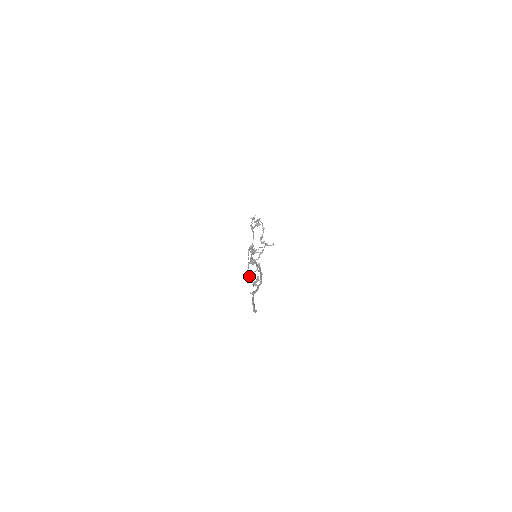
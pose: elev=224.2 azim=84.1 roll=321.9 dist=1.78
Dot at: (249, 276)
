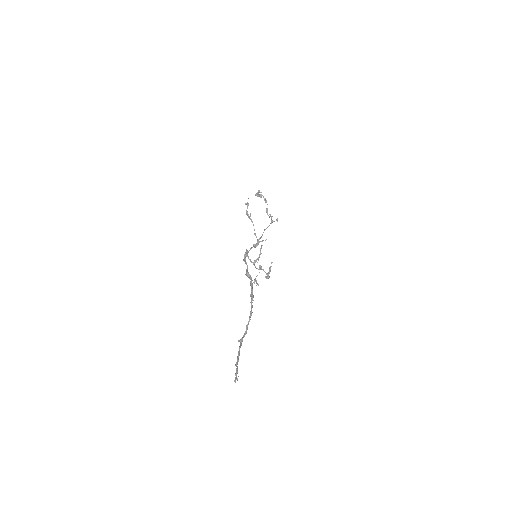
Dot at: occluded
